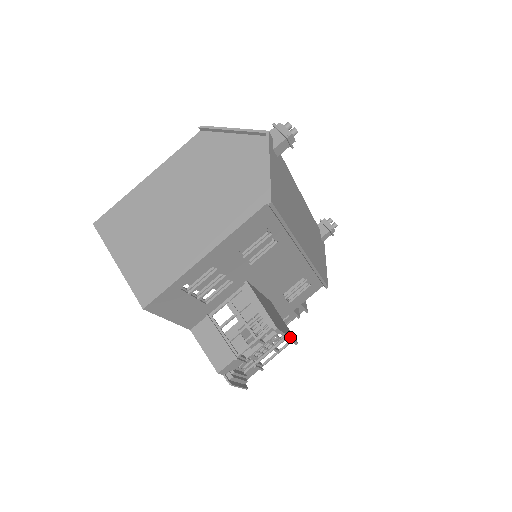
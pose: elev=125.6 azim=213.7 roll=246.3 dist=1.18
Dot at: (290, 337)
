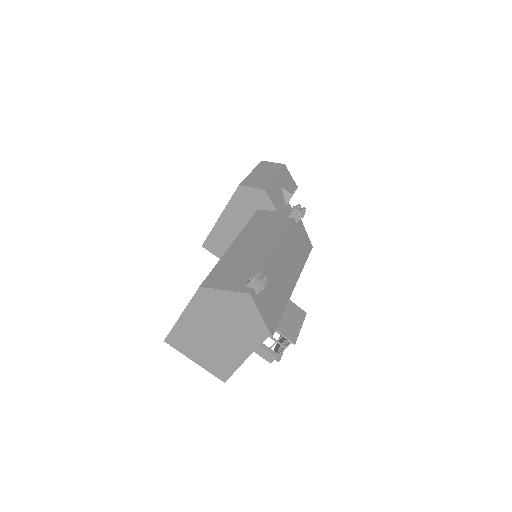
Dot at: occluded
